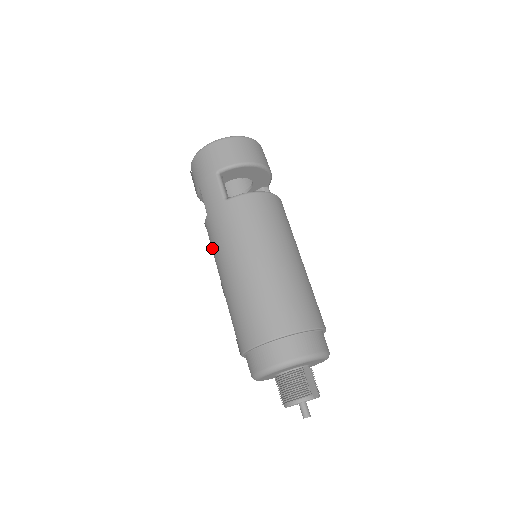
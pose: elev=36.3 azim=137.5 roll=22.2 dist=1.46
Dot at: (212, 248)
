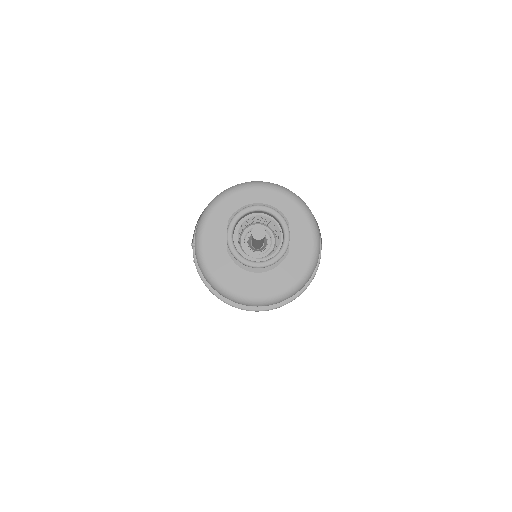
Dot at: occluded
